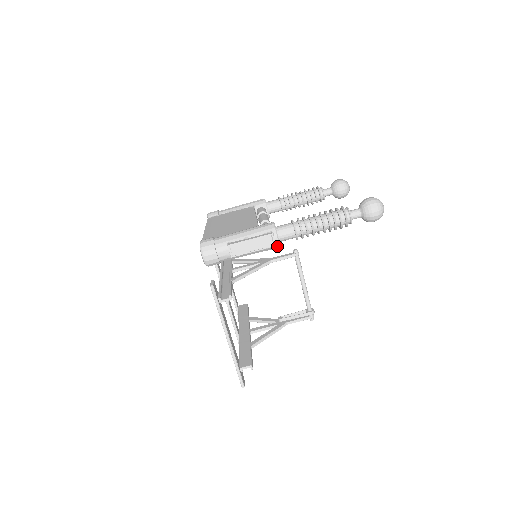
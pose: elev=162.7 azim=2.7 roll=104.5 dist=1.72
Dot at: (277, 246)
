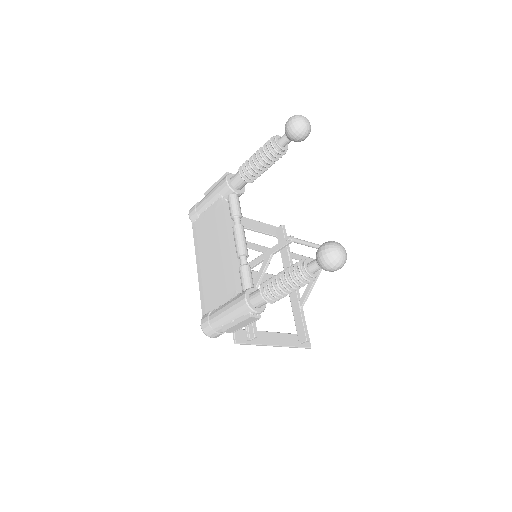
Dot at: (263, 311)
